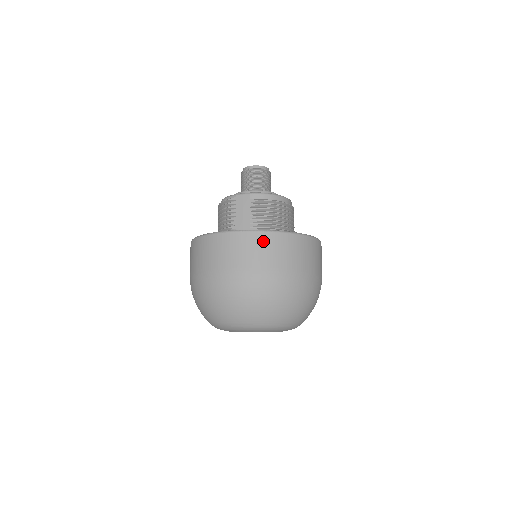
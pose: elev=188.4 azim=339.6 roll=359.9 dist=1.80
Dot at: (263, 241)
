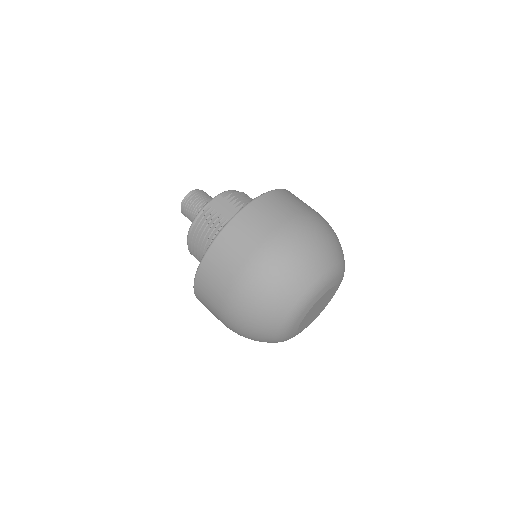
Dot at: (278, 197)
